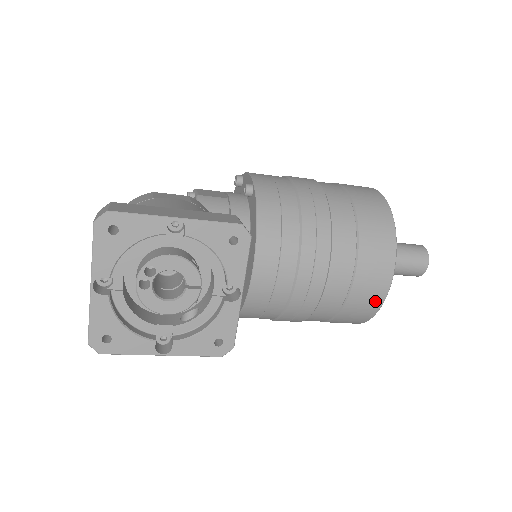
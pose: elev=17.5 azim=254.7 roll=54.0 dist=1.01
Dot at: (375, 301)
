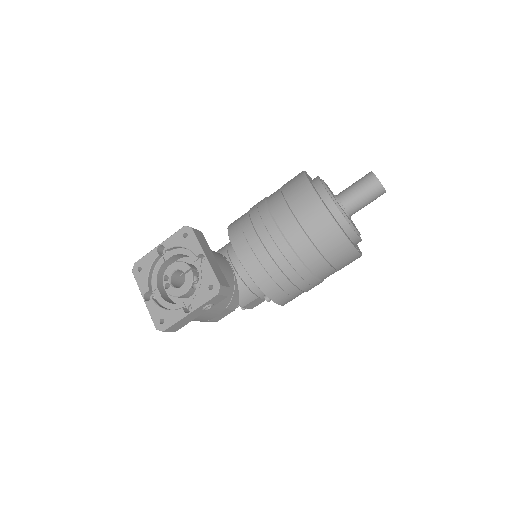
Dot at: (322, 216)
